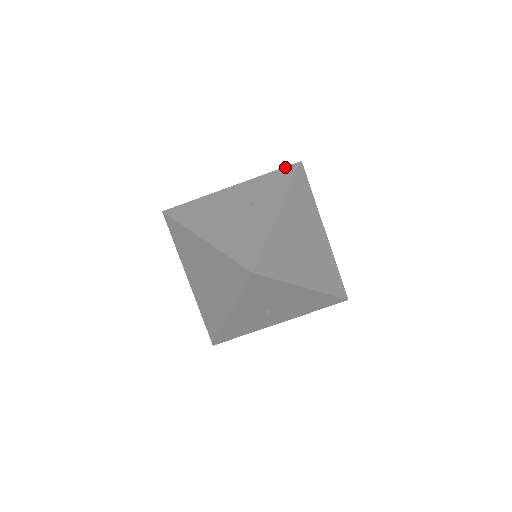
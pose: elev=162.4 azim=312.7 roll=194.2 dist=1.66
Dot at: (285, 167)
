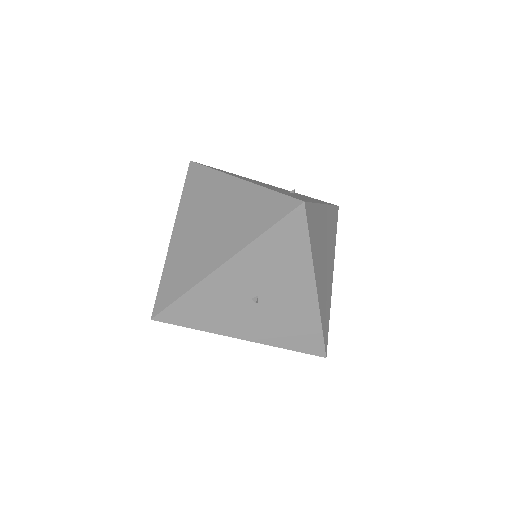
Dot at: (323, 201)
